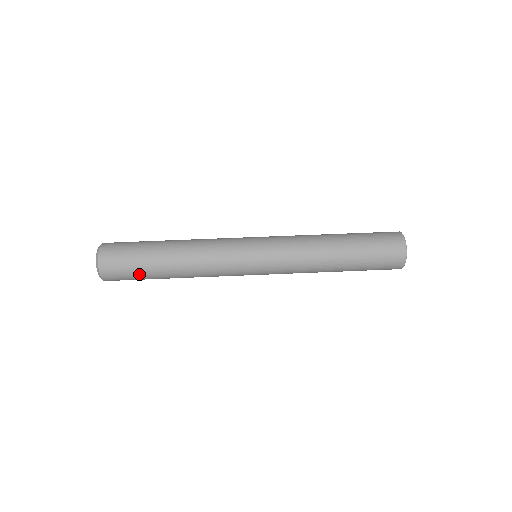
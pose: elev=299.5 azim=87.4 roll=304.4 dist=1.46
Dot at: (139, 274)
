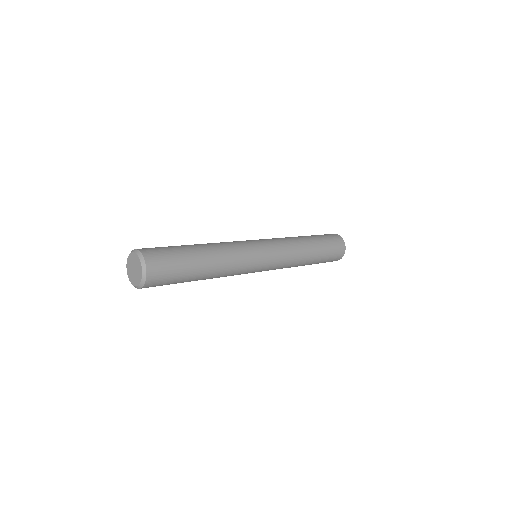
Dot at: (179, 258)
